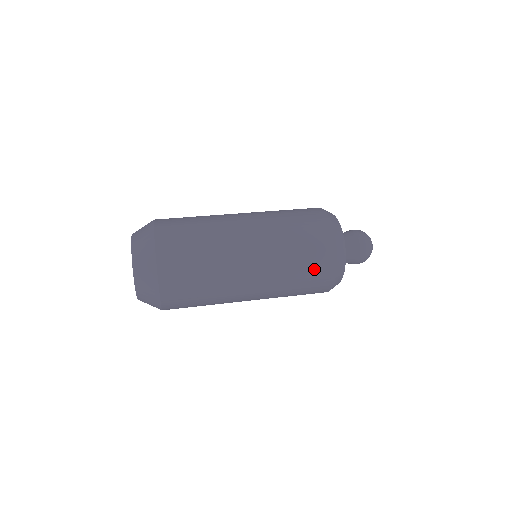
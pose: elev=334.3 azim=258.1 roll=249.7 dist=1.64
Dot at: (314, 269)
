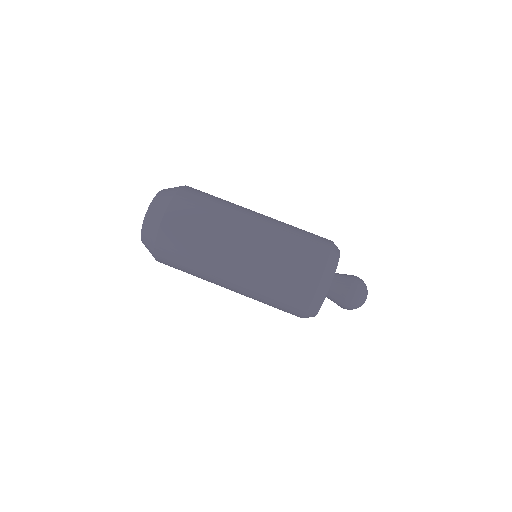
Dot at: (286, 303)
